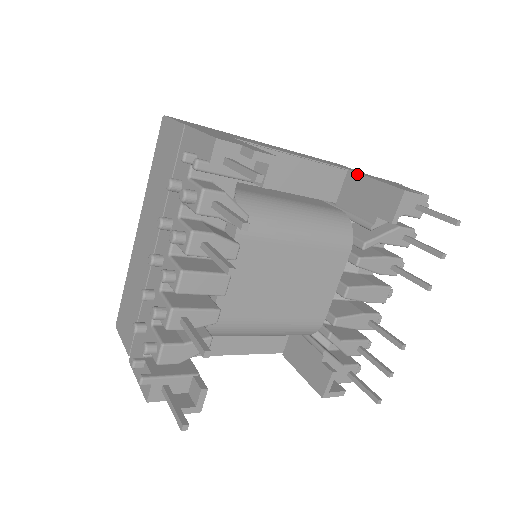
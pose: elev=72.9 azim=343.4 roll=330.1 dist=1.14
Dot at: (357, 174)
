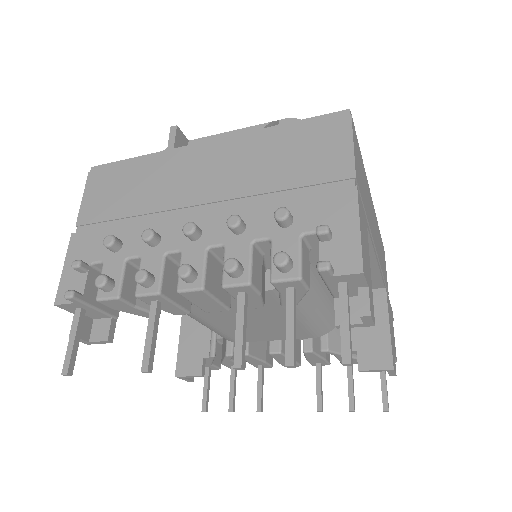
Dot at: (386, 302)
